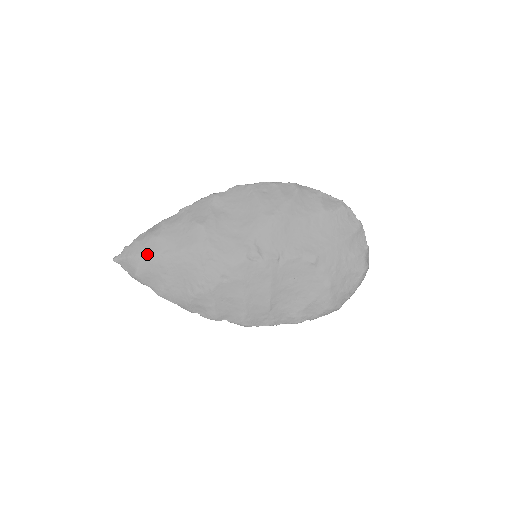
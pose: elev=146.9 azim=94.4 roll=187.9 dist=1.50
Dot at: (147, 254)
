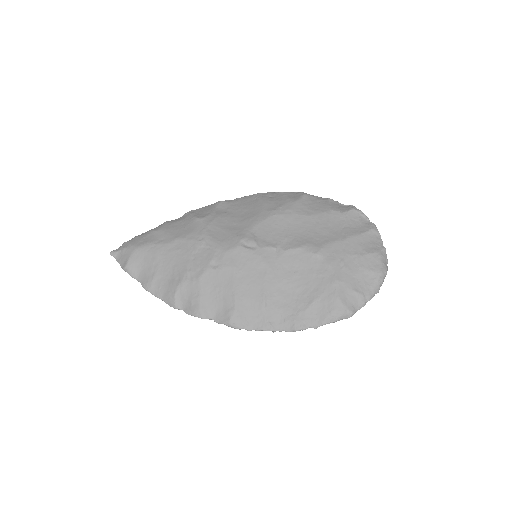
Dot at: (142, 244)
